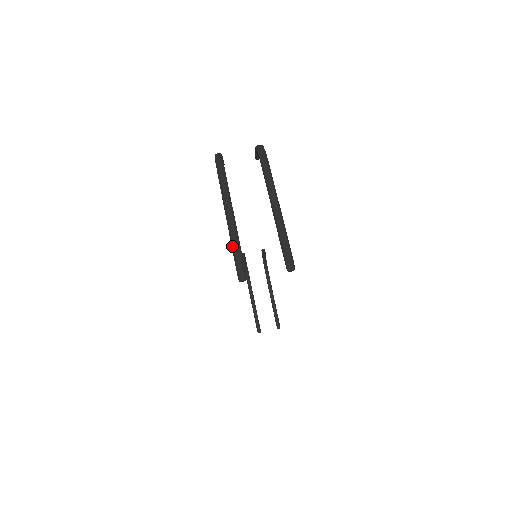
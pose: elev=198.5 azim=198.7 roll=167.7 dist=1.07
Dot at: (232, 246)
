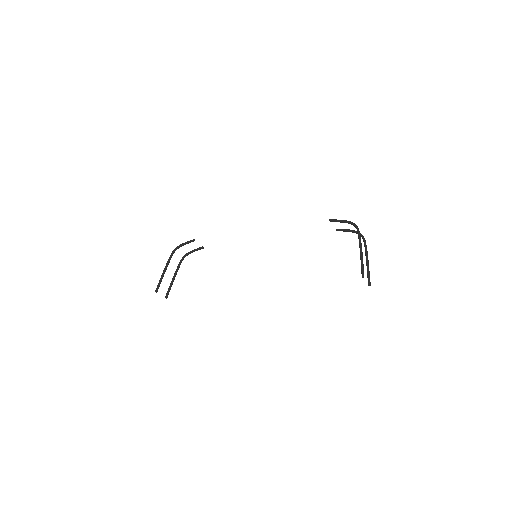
Dot at: (362, 263)
